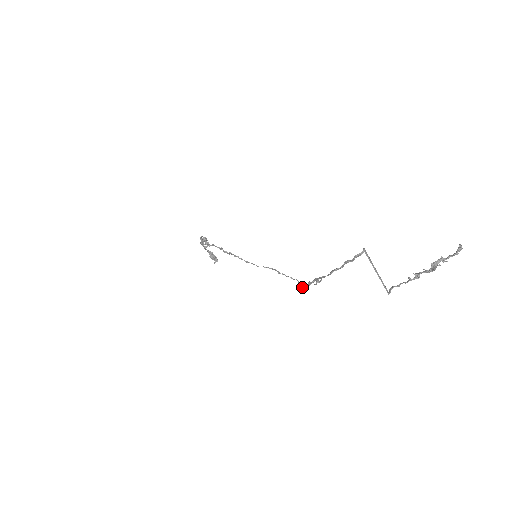
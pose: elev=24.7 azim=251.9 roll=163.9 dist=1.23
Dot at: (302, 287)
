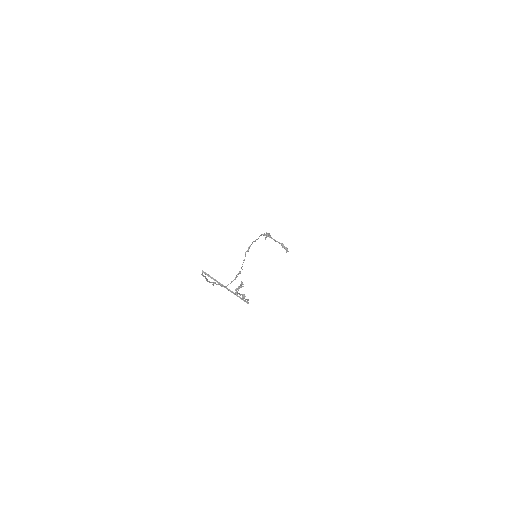
Dot at: (227, 285)
